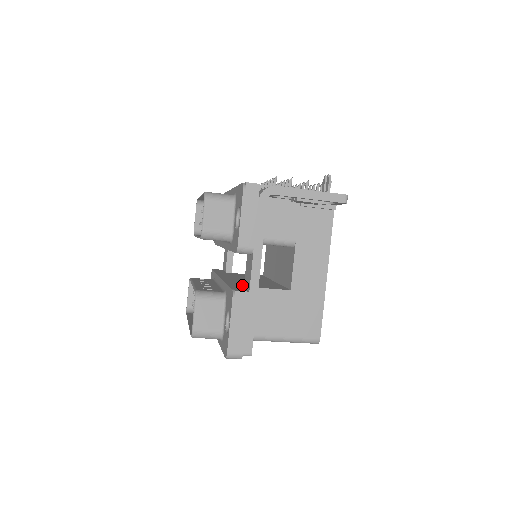
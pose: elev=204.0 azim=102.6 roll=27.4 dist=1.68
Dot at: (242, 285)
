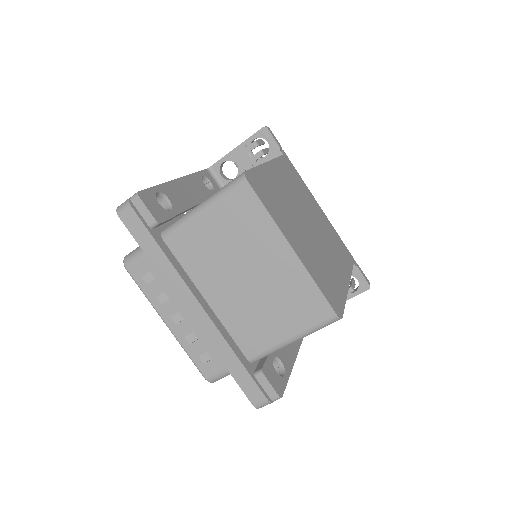
Dot at: occluded
